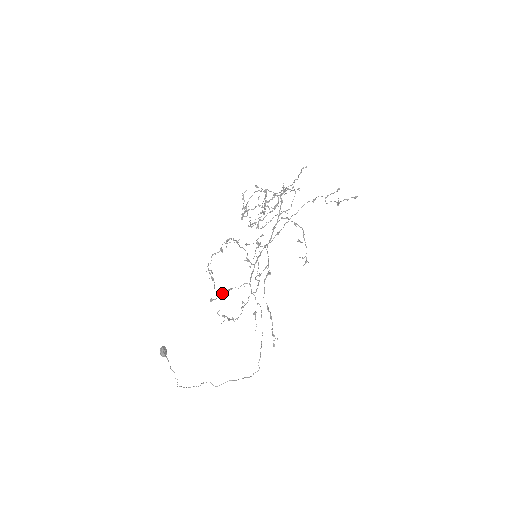
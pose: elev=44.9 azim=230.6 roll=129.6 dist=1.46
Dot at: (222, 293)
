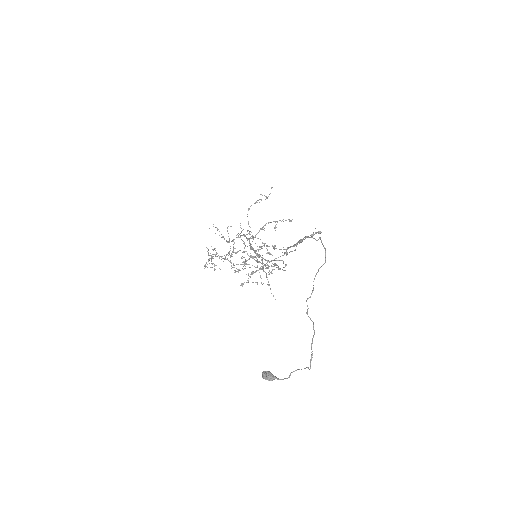
Dot at: (248, 278)
